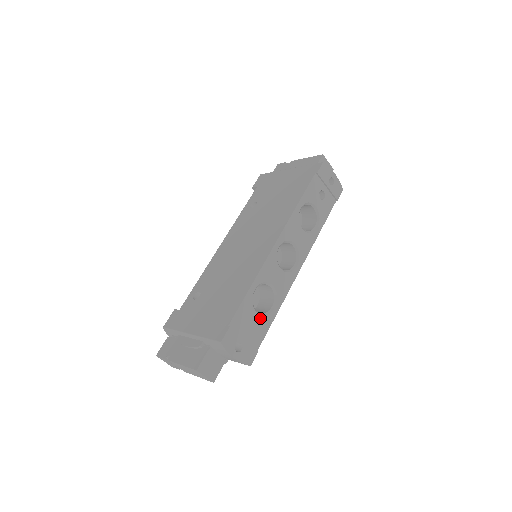
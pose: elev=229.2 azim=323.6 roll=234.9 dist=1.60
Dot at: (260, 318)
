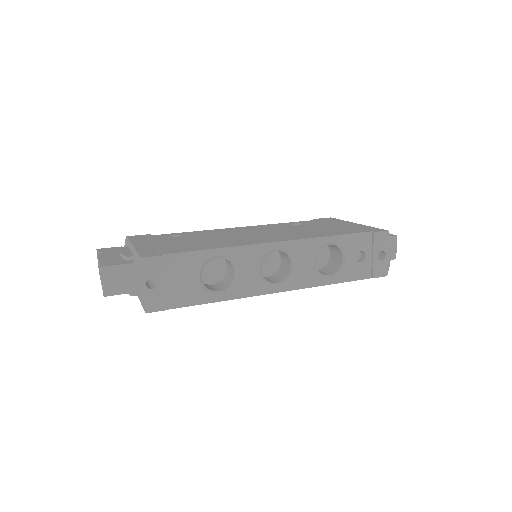
Dot at: (198, 285)
